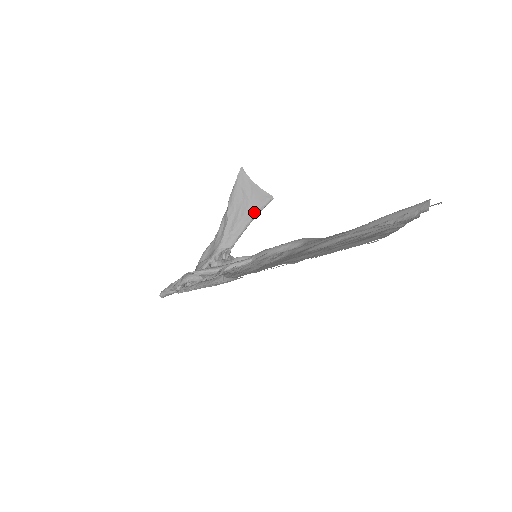
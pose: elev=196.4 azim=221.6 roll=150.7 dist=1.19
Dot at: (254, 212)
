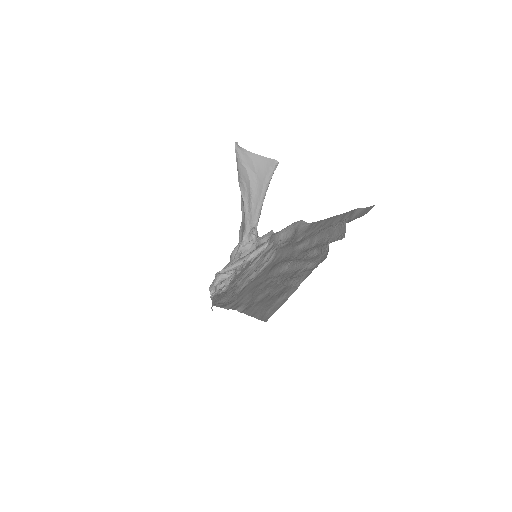
Dot at: (264, 184)
